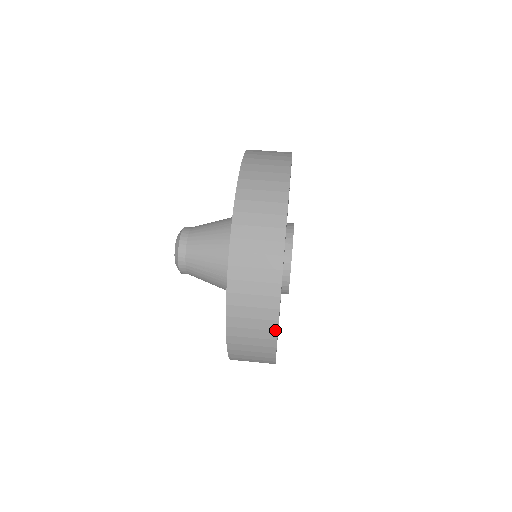
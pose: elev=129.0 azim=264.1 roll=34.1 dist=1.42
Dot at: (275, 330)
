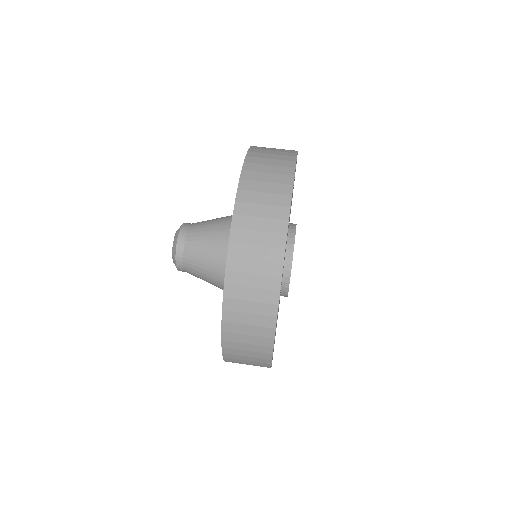
Dot at: (271, 346)
